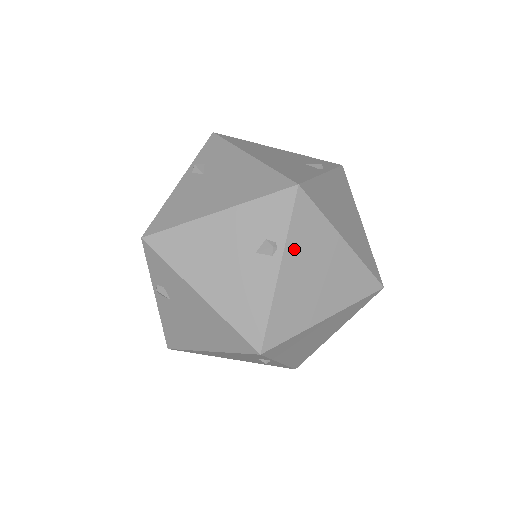
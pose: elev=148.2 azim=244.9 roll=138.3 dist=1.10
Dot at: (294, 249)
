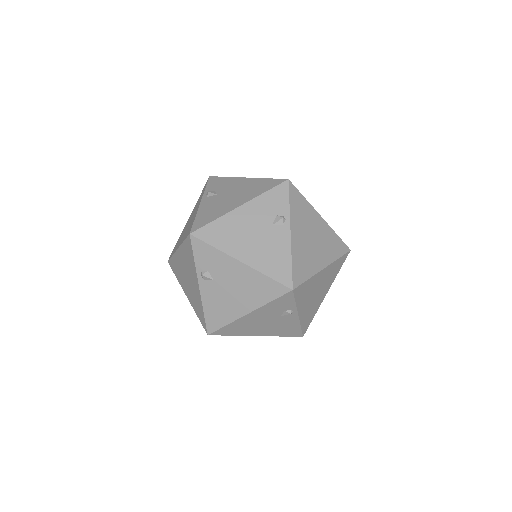
Dot at: occluded
